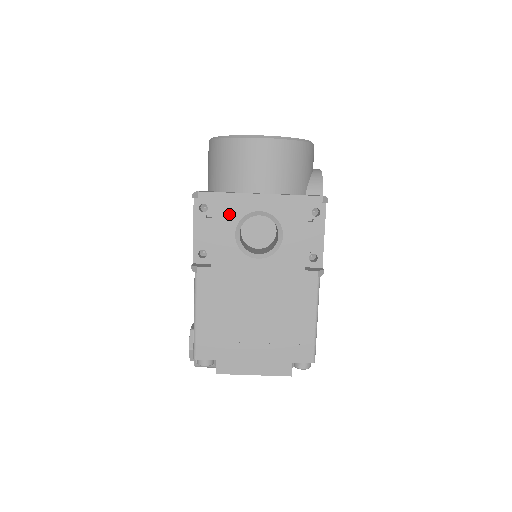
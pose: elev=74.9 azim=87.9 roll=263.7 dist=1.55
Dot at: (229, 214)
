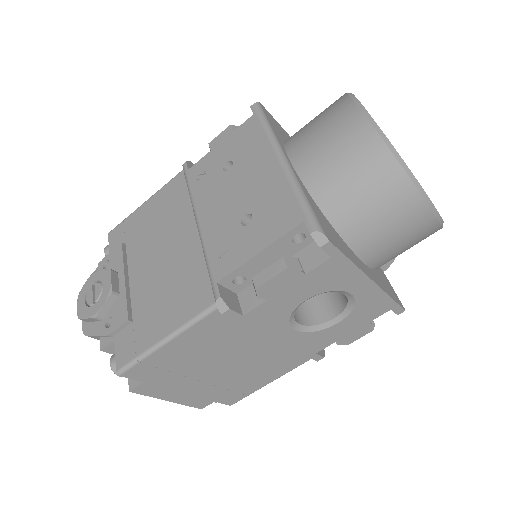
Dot at: (325, 281)
